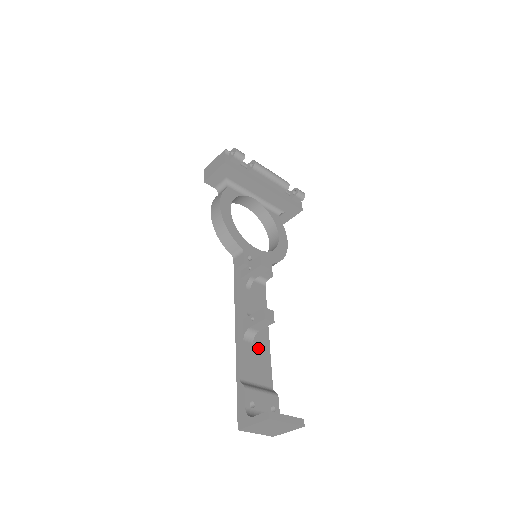
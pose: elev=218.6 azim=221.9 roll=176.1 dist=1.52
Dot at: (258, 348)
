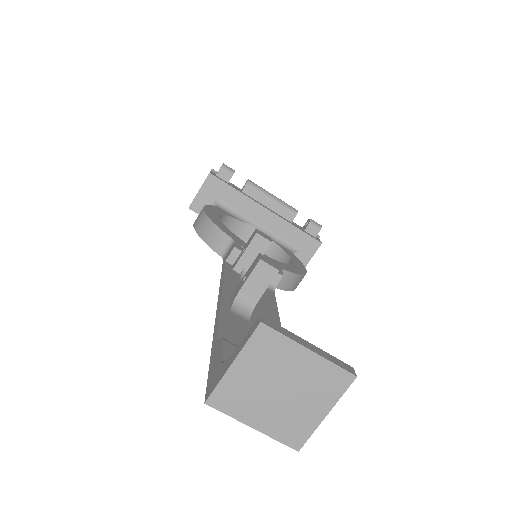
Dot at: occluded
